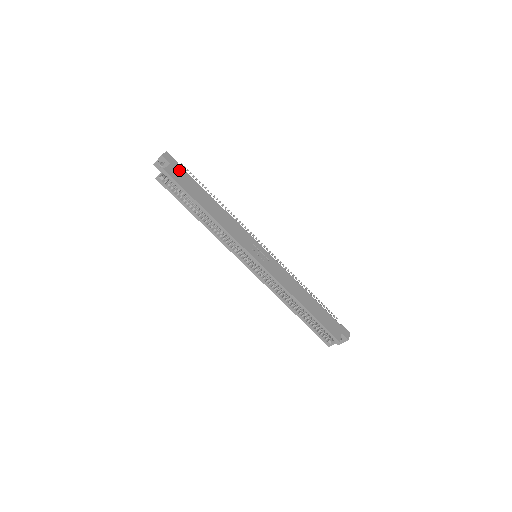
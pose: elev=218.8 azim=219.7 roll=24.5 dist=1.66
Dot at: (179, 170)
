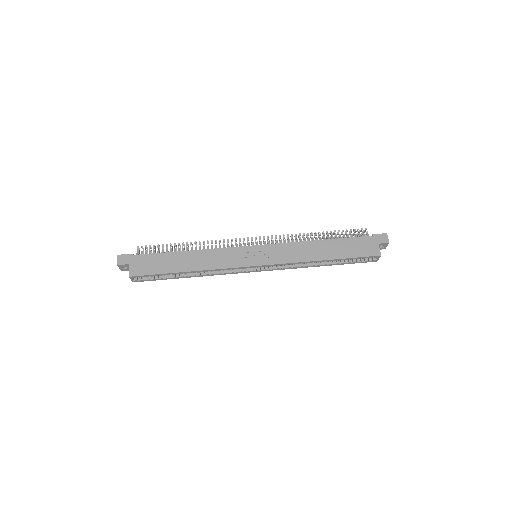
Dot at: (139, 261)
